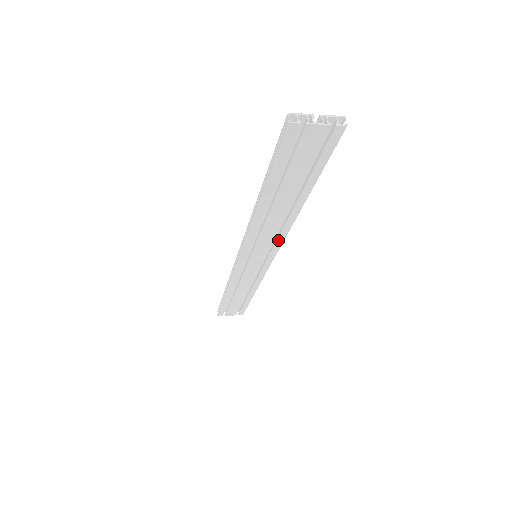
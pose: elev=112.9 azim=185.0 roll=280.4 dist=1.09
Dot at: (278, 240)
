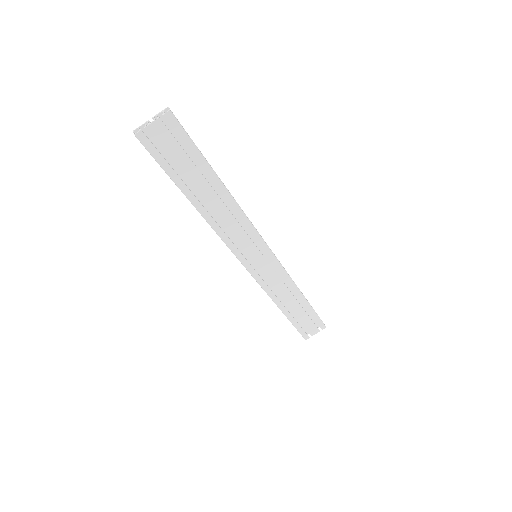
Dot at: (249, 229)
